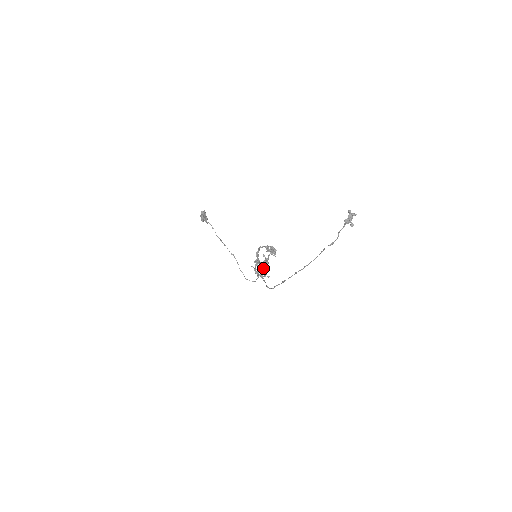
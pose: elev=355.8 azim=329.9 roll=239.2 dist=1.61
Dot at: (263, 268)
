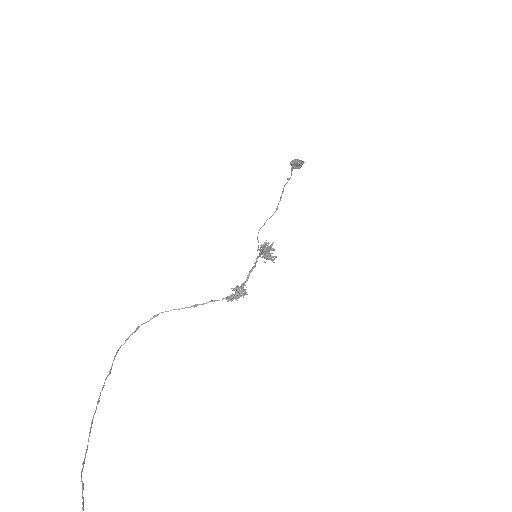
Dot at: occluded
